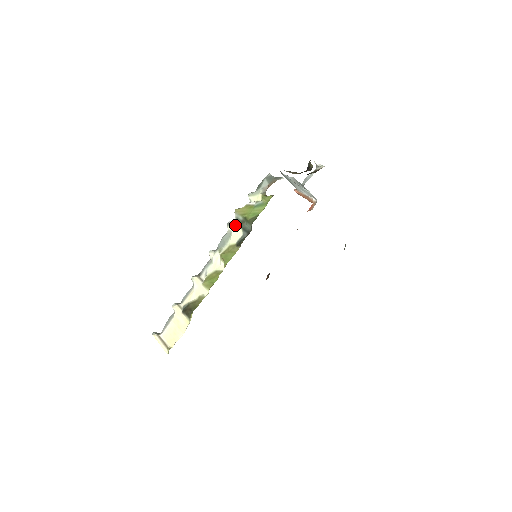
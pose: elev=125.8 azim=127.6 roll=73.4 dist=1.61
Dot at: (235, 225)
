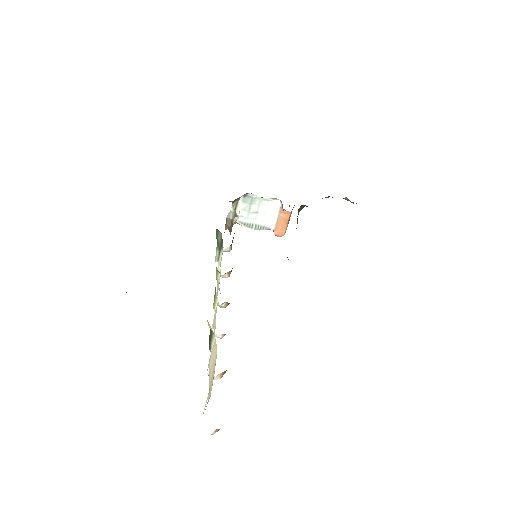
Dot at: (218, 261)
